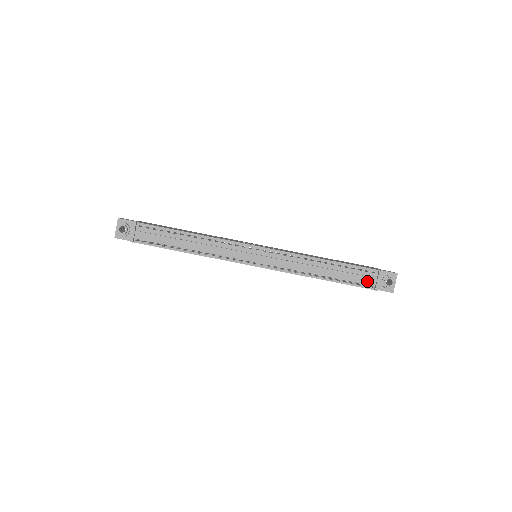
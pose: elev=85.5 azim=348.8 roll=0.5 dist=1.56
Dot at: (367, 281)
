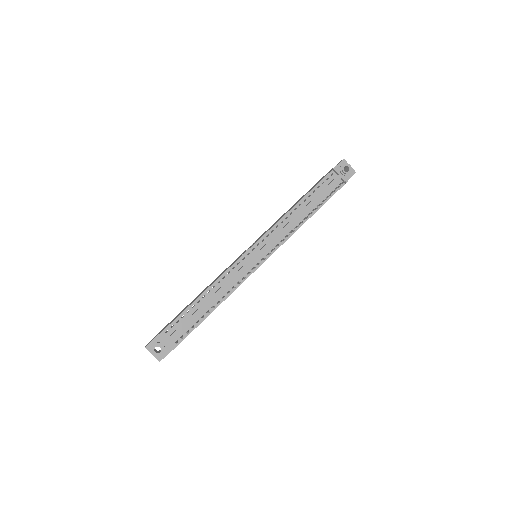
Dot at: (335, 184)
